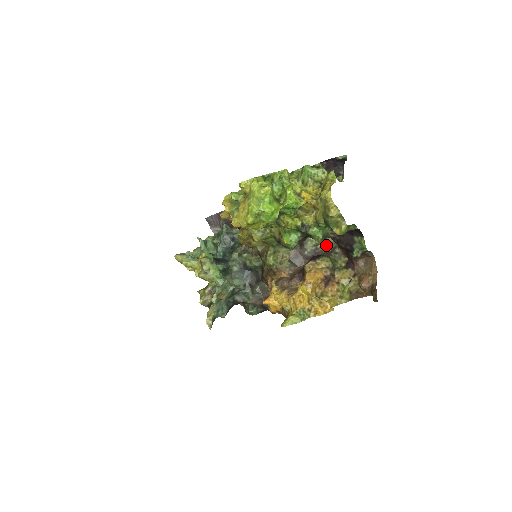
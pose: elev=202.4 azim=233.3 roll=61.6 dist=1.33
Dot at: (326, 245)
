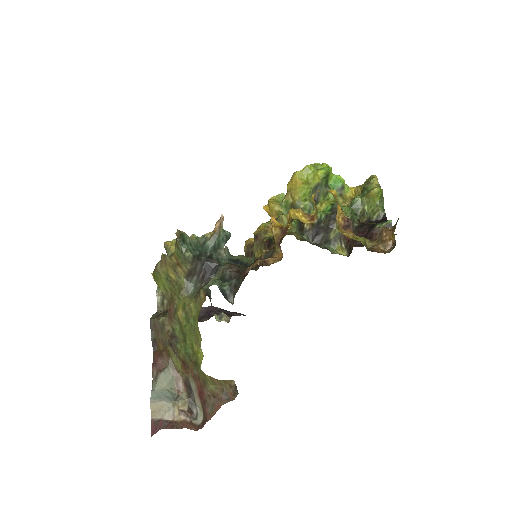
Dot at: occluded
